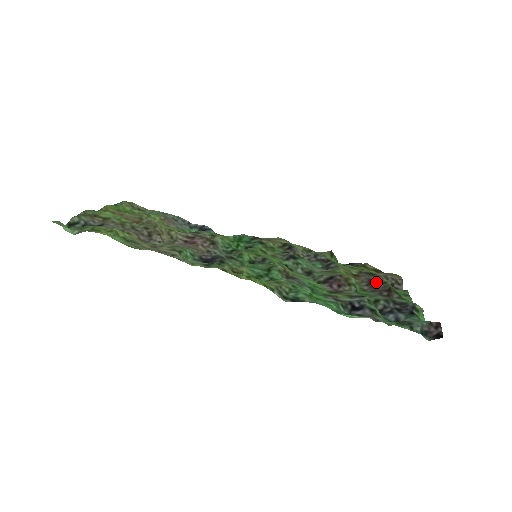
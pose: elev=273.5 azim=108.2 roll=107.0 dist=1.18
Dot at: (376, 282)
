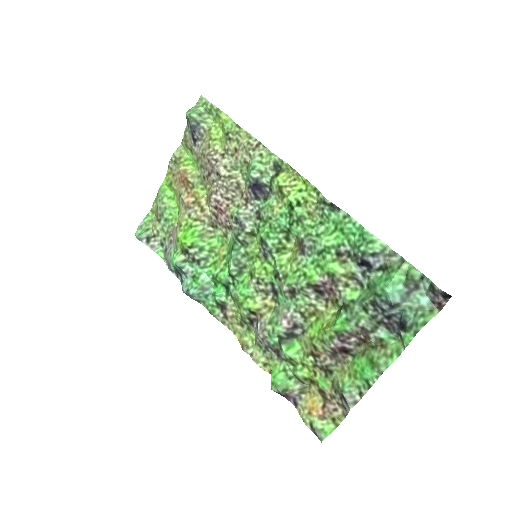
Dot at: (341, 354)
